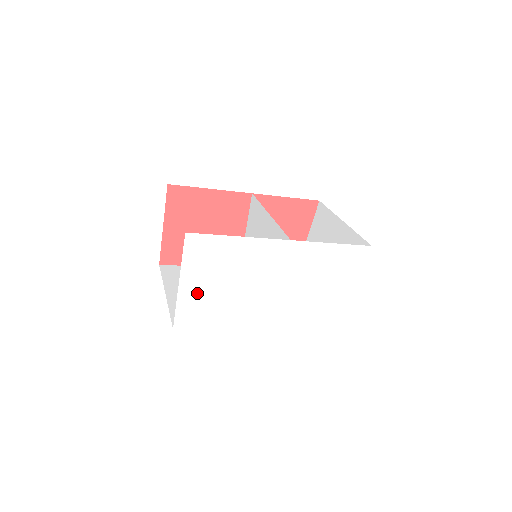
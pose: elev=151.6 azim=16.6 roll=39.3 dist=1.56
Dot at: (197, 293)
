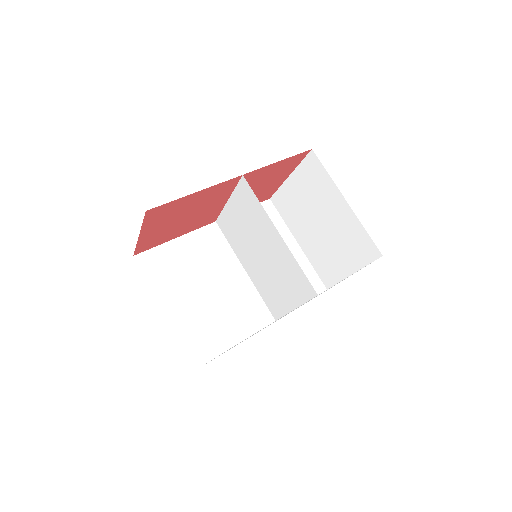
Dot at: occluded
